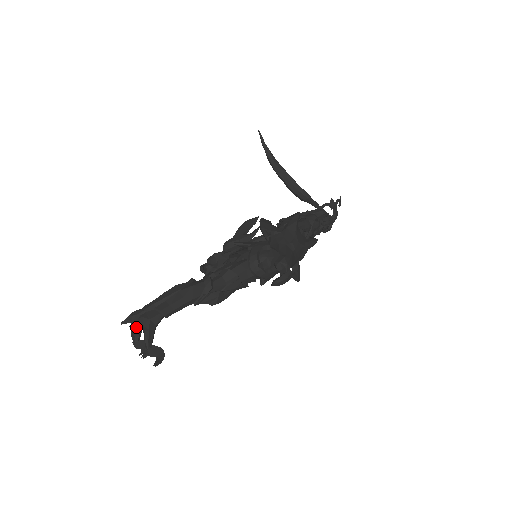
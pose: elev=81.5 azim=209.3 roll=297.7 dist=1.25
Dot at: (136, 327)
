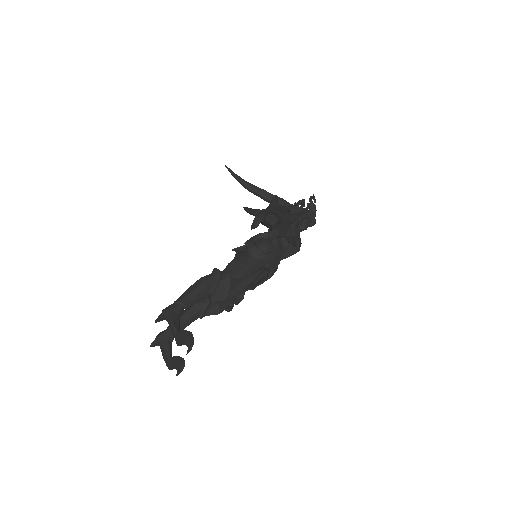
Dot at: (165, 345)
